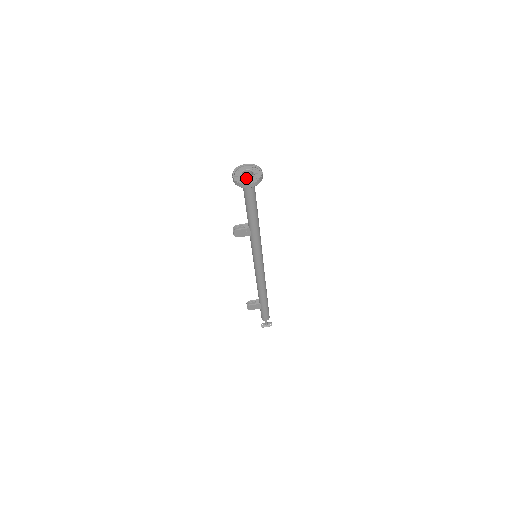
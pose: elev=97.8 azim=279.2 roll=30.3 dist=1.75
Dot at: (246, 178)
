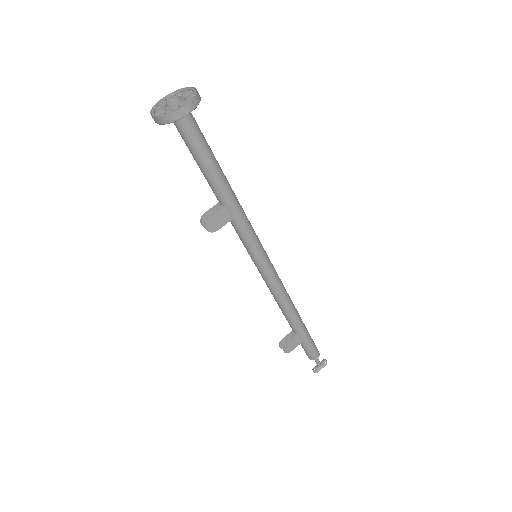
Dot at: (174, 105)
